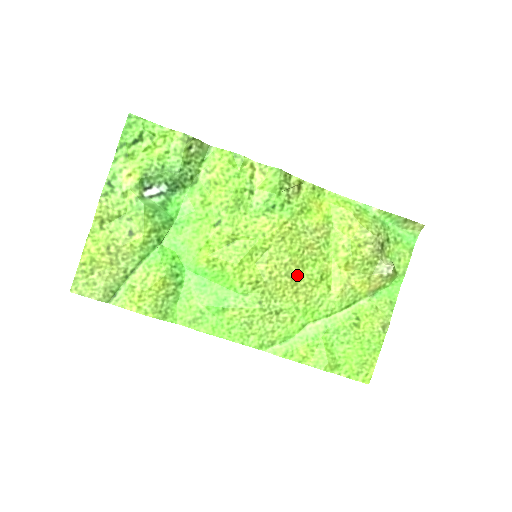
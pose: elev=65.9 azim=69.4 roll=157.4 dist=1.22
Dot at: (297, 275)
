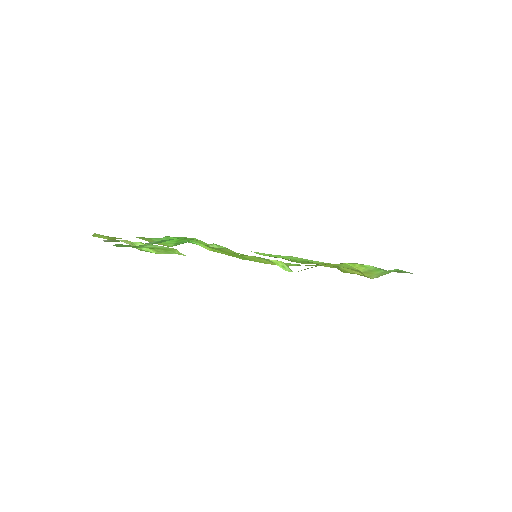
Dot at: occluded
